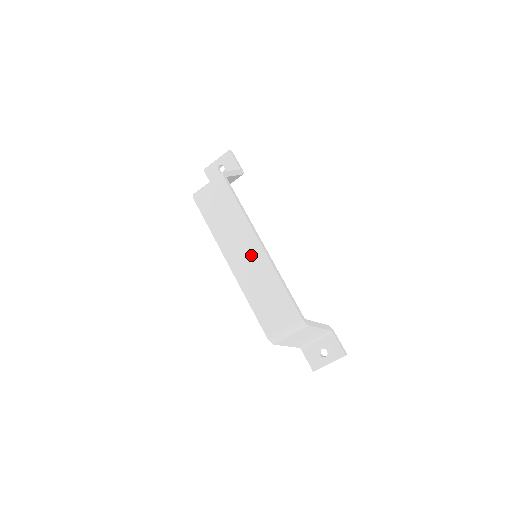
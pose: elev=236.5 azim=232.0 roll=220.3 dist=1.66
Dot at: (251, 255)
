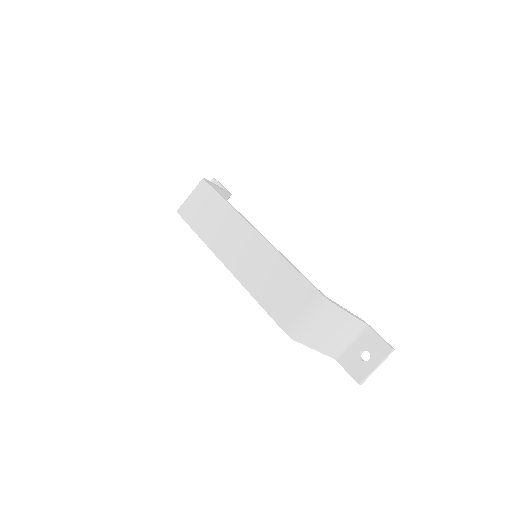
Dot at: (247, 245)
